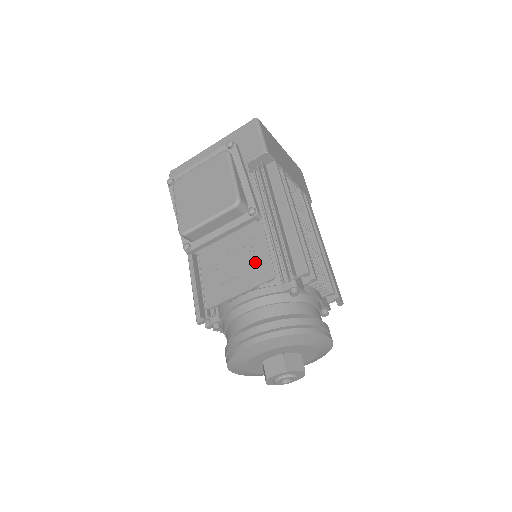
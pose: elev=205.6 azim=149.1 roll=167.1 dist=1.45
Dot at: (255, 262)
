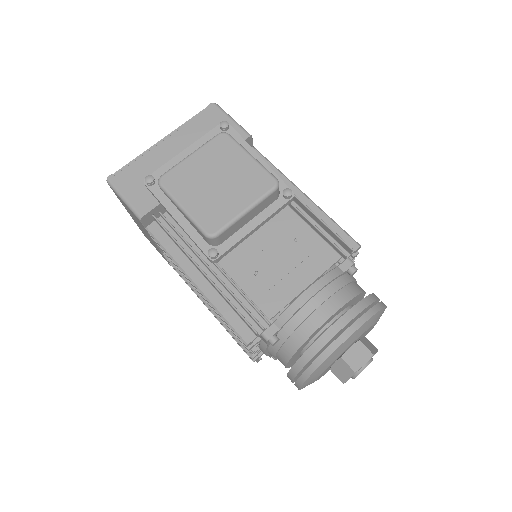
Dot at: (307, 249)
